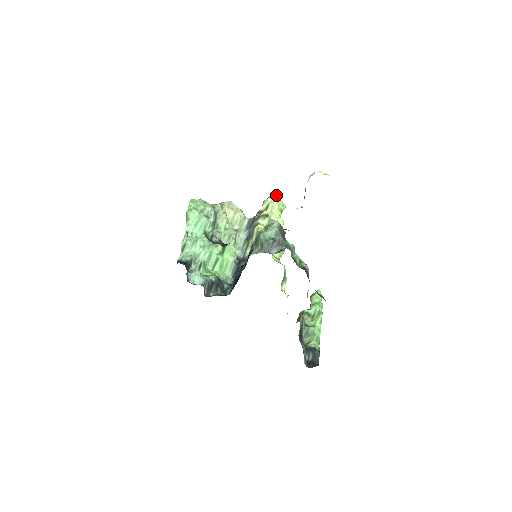
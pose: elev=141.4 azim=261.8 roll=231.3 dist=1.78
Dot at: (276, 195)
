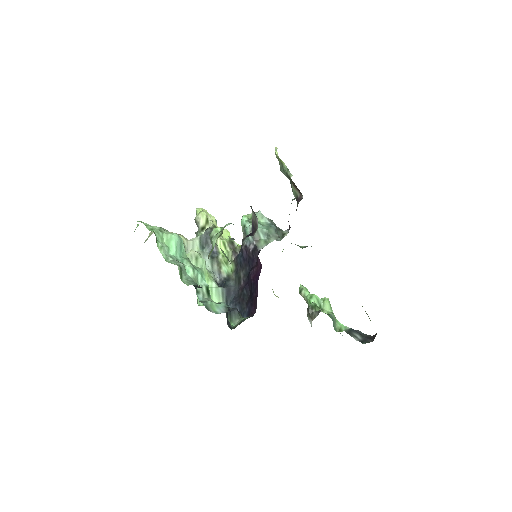
Dot at: (203, 209)
